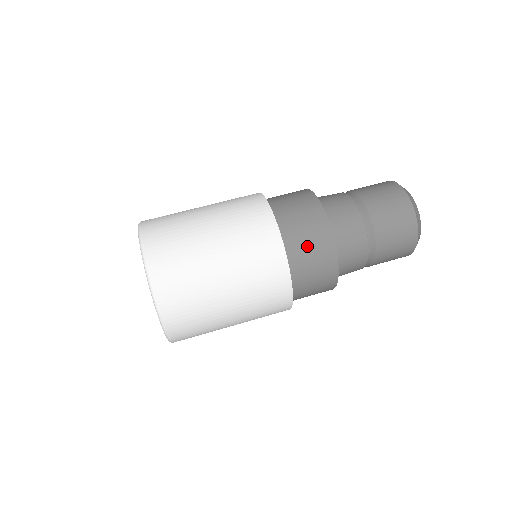
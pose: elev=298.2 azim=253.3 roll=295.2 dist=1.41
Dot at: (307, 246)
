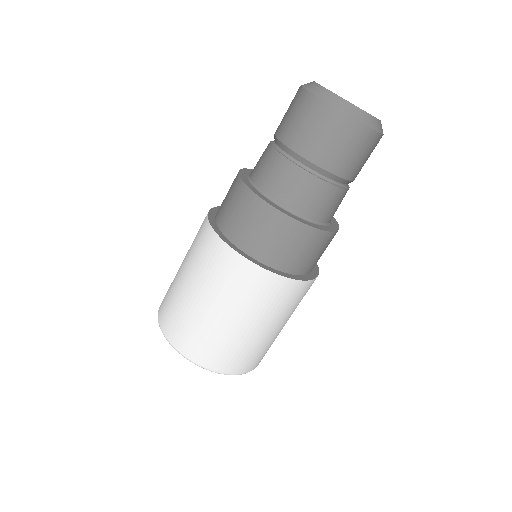
Dot at: occluded
